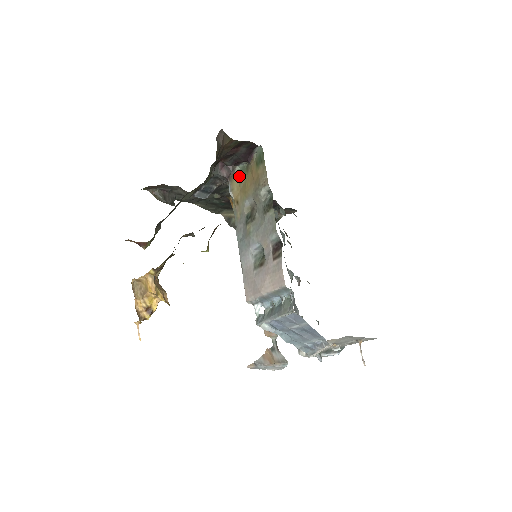
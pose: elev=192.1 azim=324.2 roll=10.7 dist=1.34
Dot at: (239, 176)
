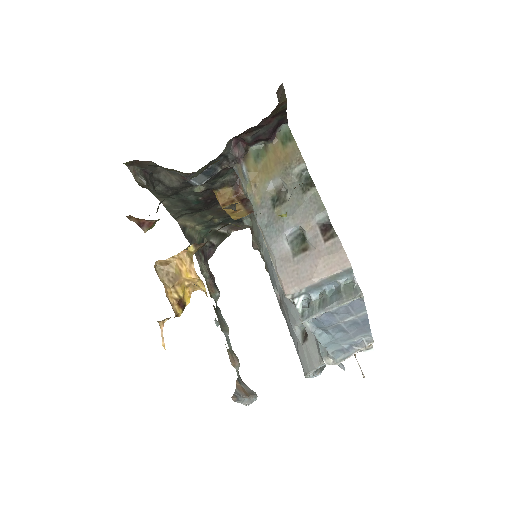
Dot at: (254, 157)
